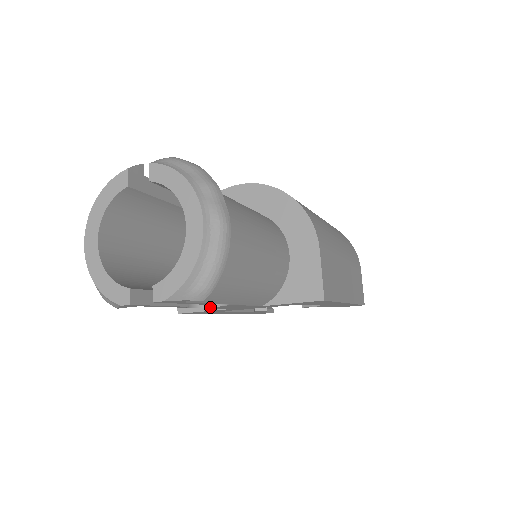
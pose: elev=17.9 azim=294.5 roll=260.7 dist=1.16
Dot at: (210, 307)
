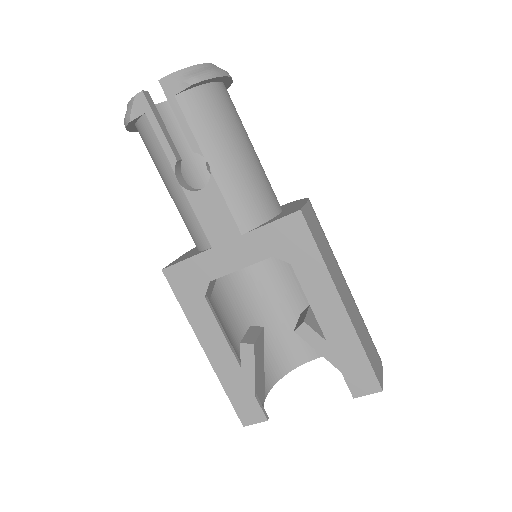
Dot at: (194, 195)
